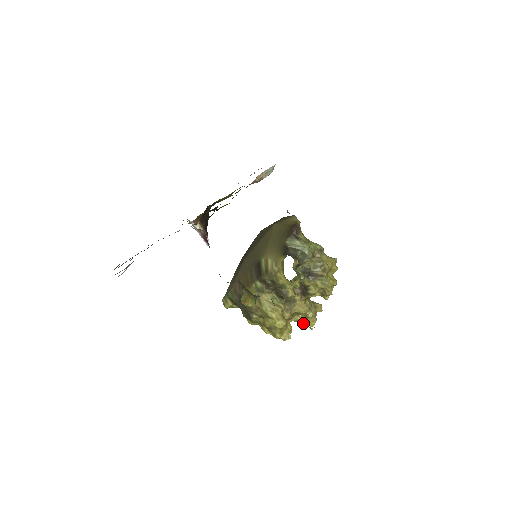
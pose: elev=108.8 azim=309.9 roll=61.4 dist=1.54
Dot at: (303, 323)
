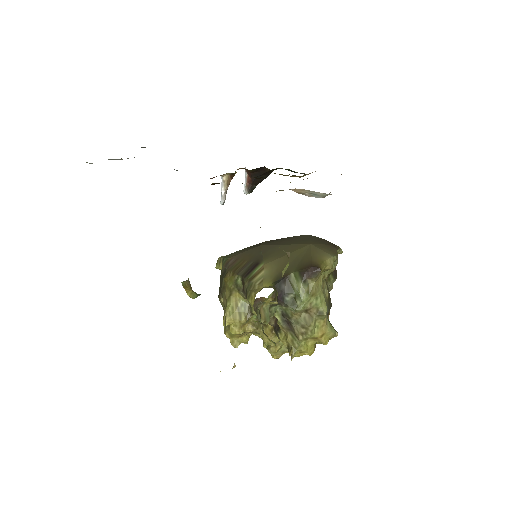
Dot at: (266, 347)
